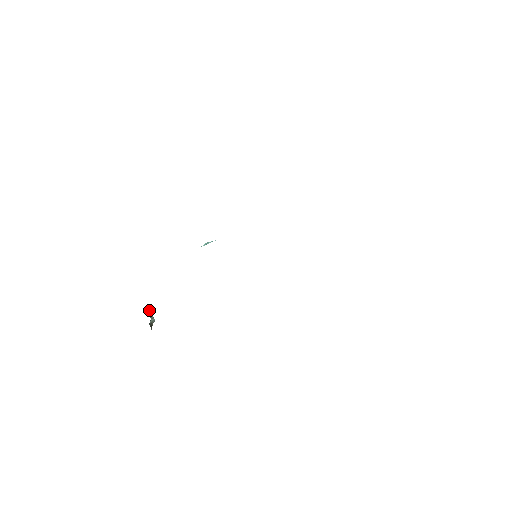
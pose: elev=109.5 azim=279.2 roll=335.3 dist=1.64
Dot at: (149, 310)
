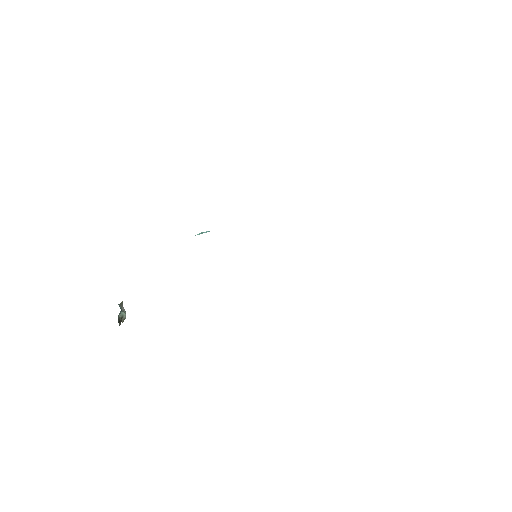
Dot at: occluded
